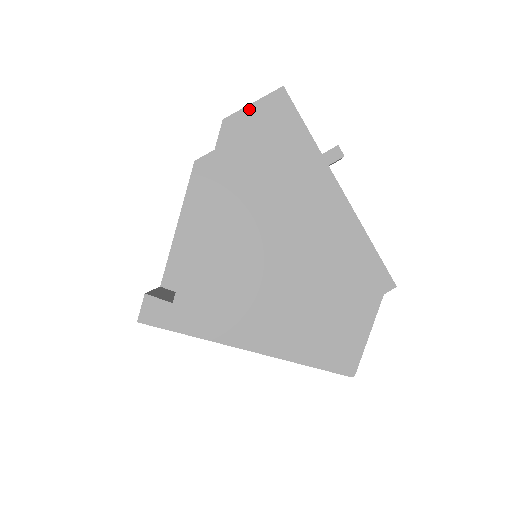
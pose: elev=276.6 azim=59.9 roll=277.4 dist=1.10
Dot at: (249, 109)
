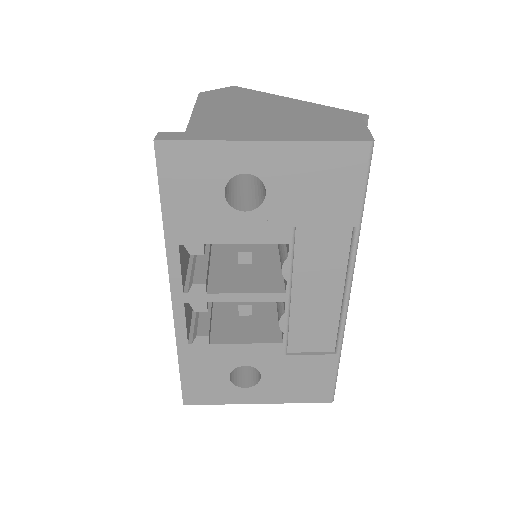
Dot at: (215, 90)
